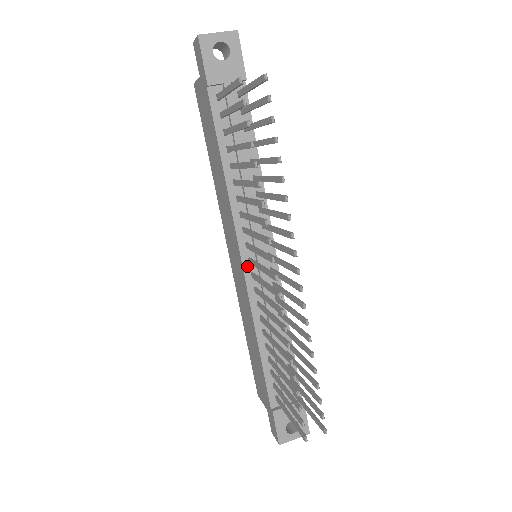
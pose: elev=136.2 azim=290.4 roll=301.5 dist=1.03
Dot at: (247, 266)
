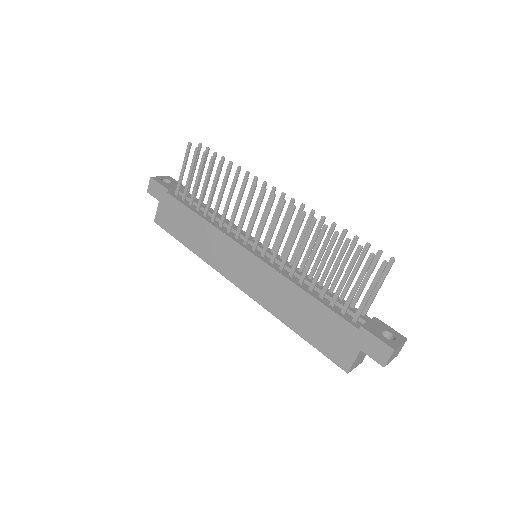
Dot at: (255, 253)
